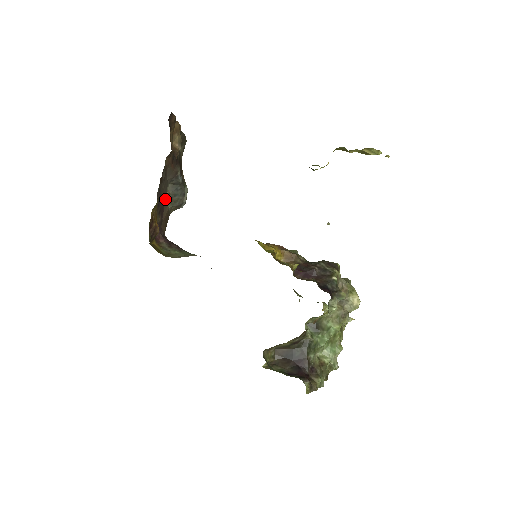
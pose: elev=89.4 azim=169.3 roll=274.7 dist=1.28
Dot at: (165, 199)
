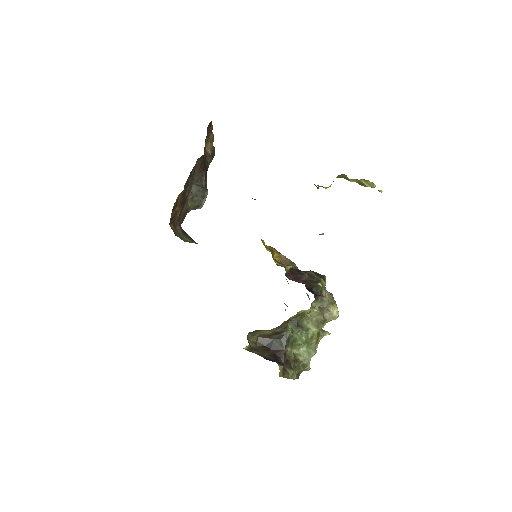
Dot at: occluded
